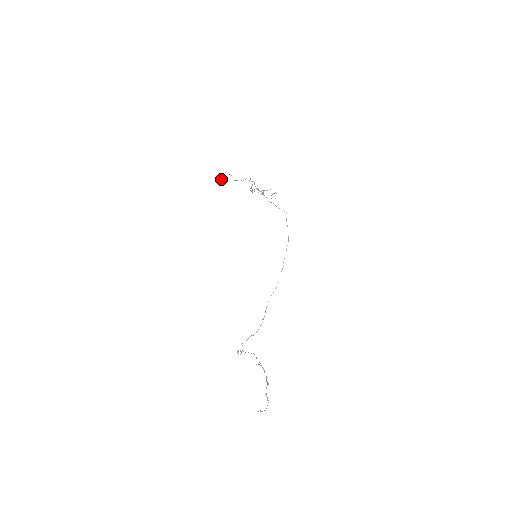
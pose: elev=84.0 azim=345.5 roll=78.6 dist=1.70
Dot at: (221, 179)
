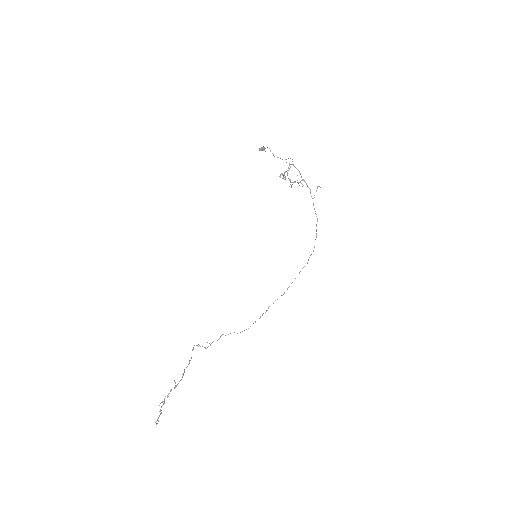
Dot at: (260, 150)
